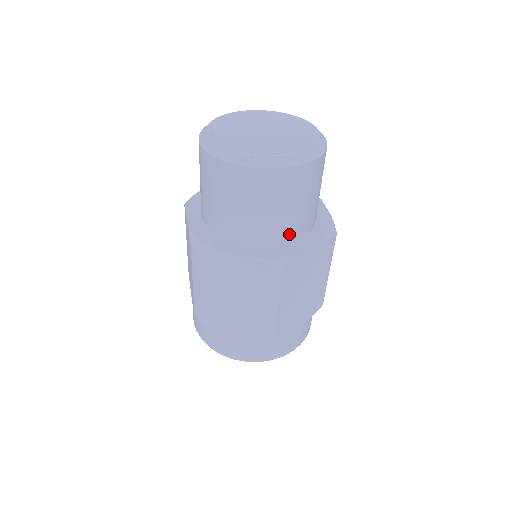
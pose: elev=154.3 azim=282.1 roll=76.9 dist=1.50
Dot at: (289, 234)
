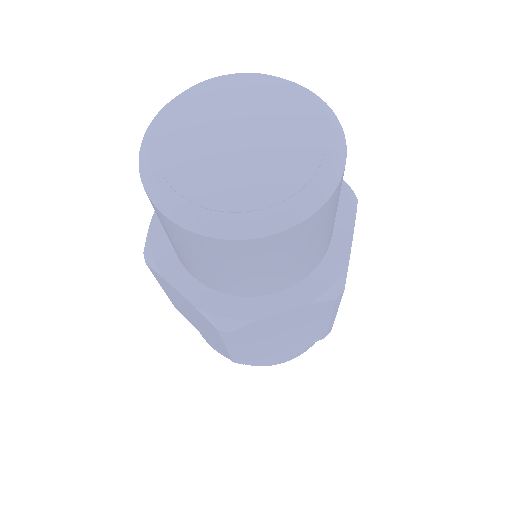
Dot at: (255, 290)
